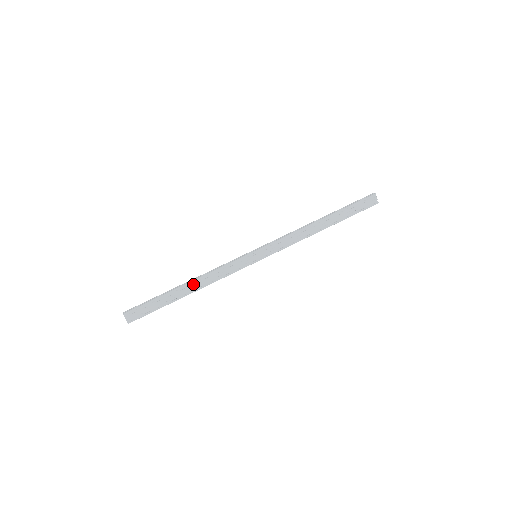
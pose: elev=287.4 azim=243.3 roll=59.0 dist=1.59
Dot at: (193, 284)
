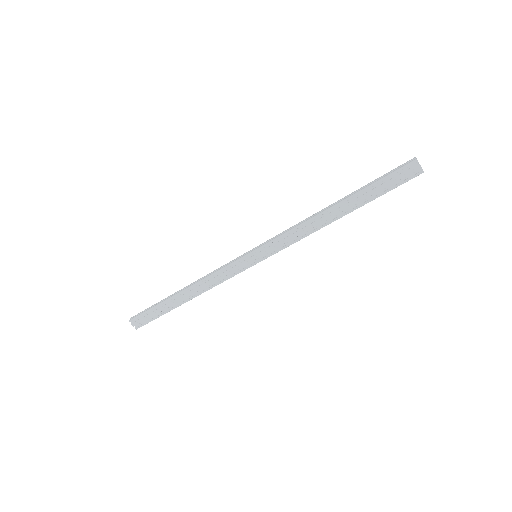
Dot at: (189, 291)
